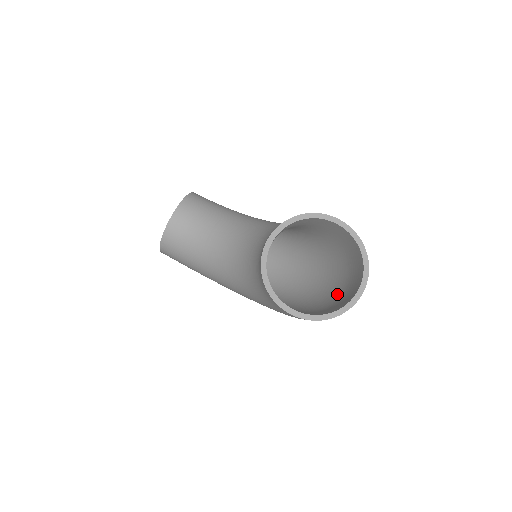
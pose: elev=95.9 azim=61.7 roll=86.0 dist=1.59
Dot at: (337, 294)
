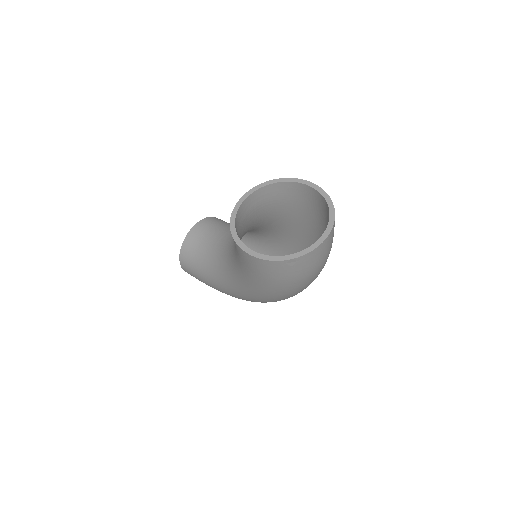
Dot at: occluded
